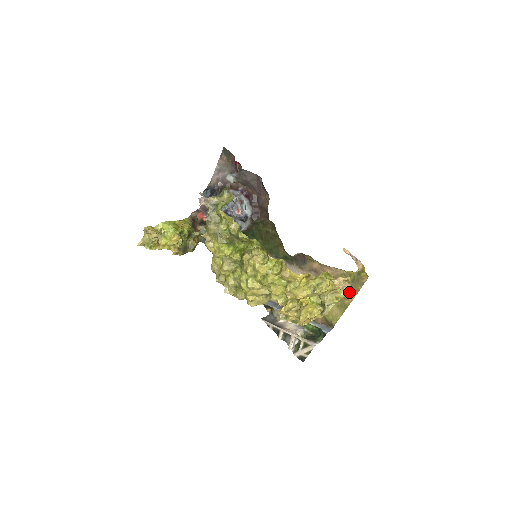
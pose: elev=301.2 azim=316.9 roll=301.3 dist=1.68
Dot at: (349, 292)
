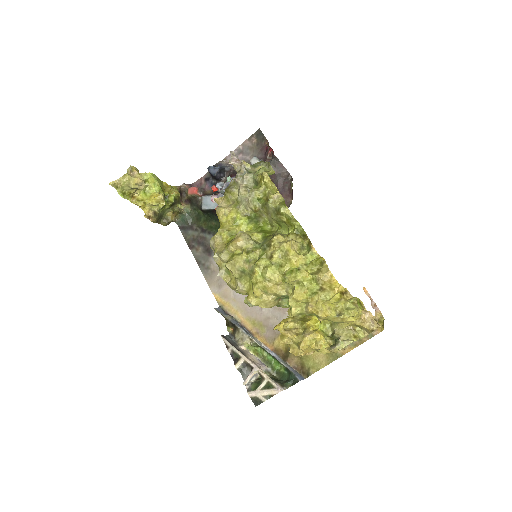
Dot at: occluded
